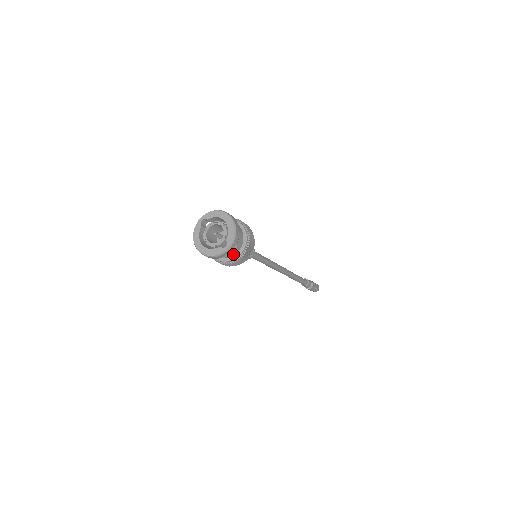
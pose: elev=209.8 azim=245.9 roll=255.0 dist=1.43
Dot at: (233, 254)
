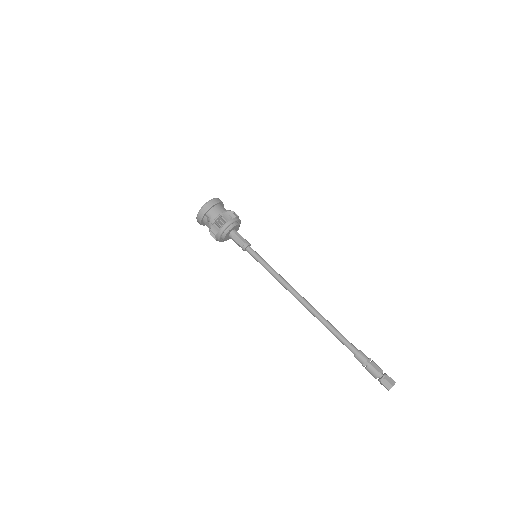
Dot at: (212, 221)
